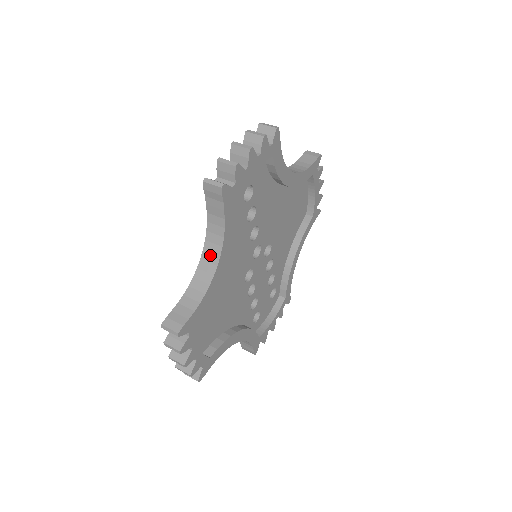
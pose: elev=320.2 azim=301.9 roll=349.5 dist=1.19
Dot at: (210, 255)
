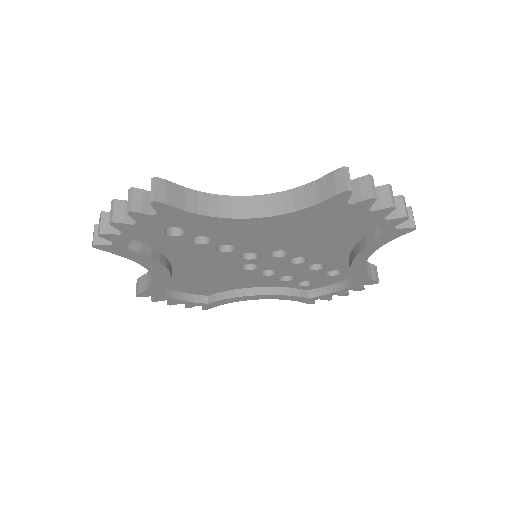
Dot at: occluded
